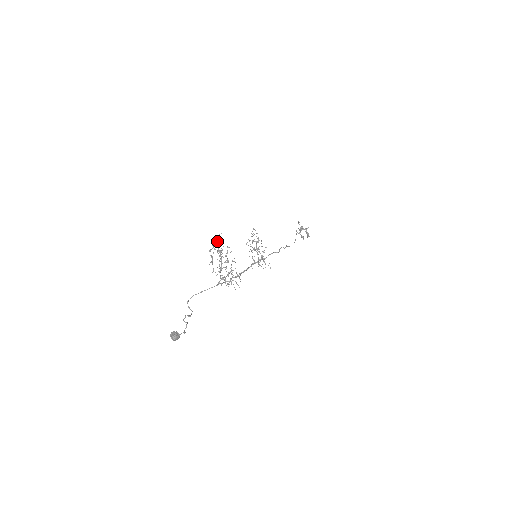
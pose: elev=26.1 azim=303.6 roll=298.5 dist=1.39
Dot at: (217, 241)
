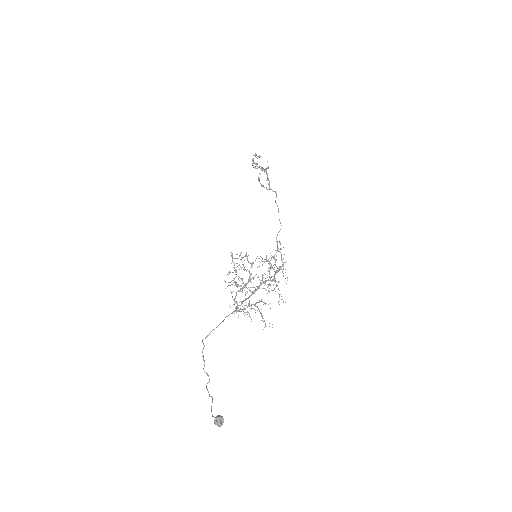
Dot at: occluded
